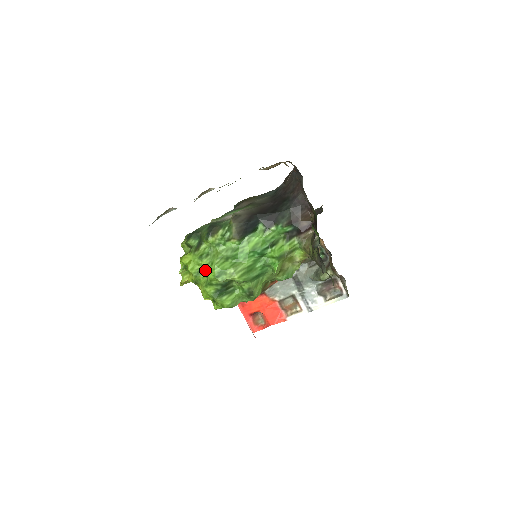
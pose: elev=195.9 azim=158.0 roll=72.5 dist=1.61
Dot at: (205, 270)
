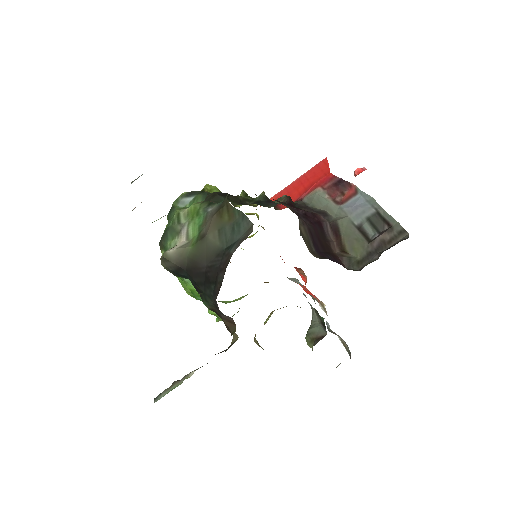
Dot at: occluded
